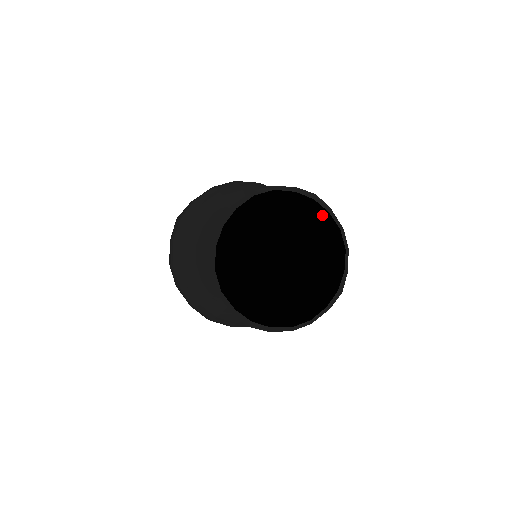
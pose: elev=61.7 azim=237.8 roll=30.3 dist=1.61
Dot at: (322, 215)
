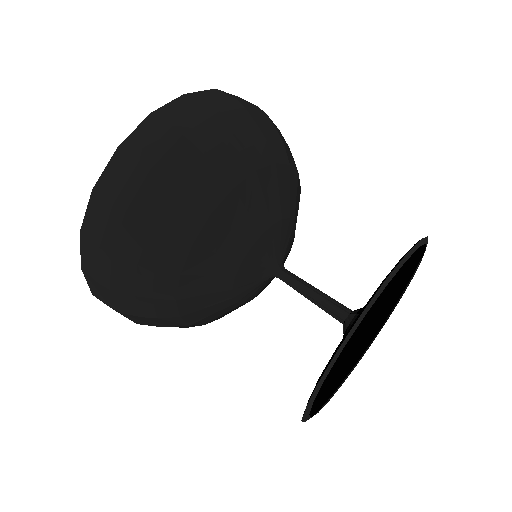
Dot at: (406, 278)
